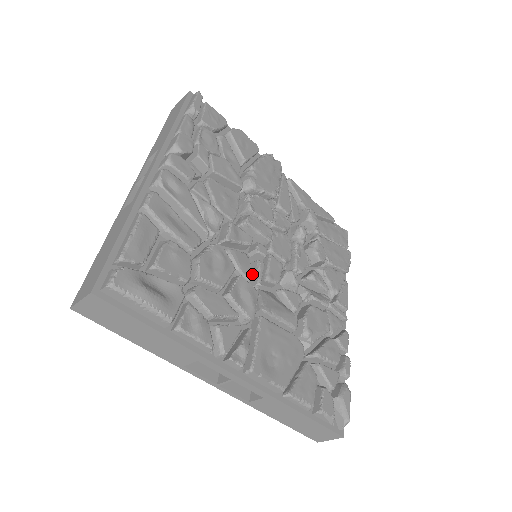
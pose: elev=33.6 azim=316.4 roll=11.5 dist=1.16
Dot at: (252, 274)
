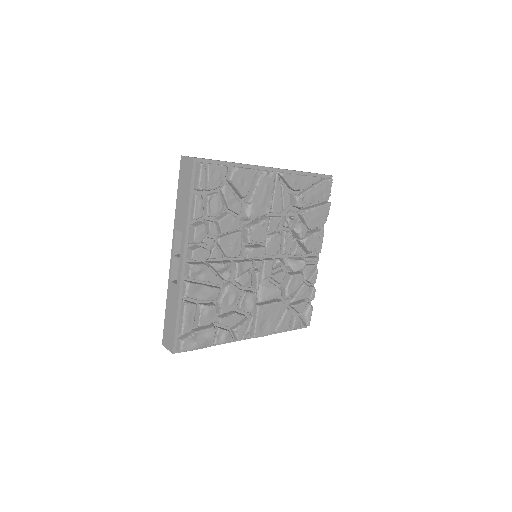
Dot at: (253, 280)
